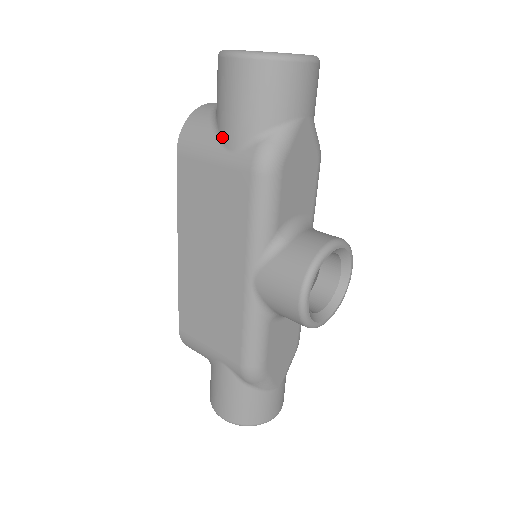
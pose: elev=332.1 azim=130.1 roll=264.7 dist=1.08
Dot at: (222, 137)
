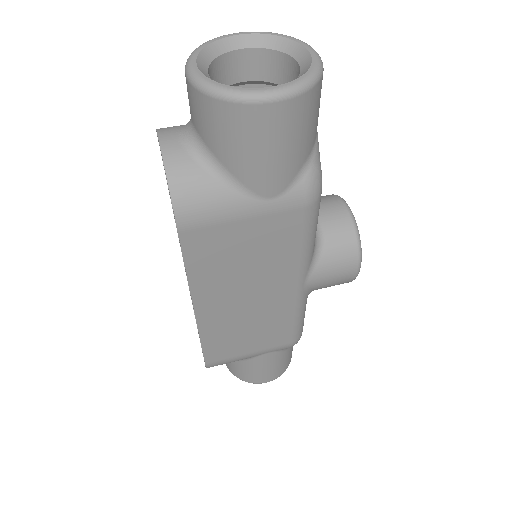
Dot at: (253, 189)
